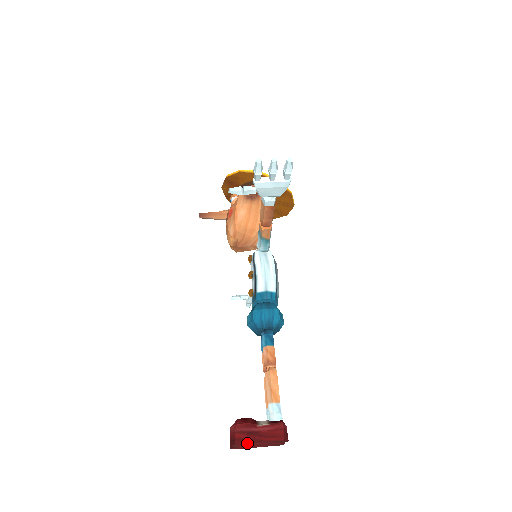
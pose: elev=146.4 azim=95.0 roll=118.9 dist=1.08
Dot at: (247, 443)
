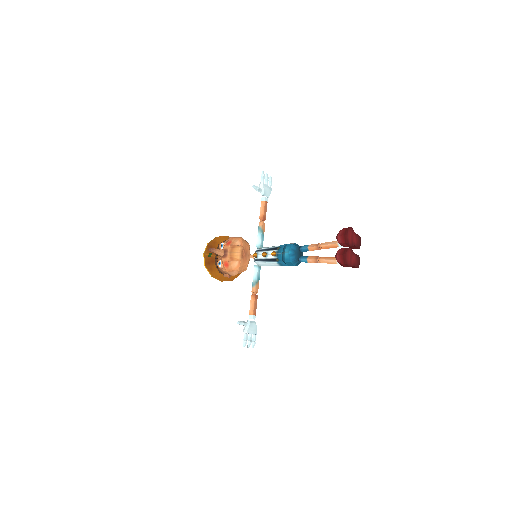
Dot at: (352, 230)
